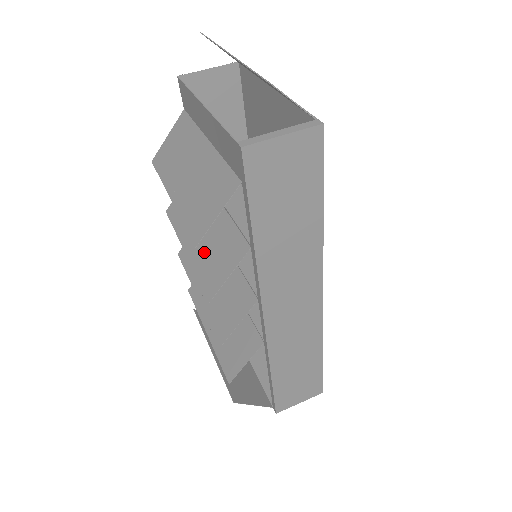
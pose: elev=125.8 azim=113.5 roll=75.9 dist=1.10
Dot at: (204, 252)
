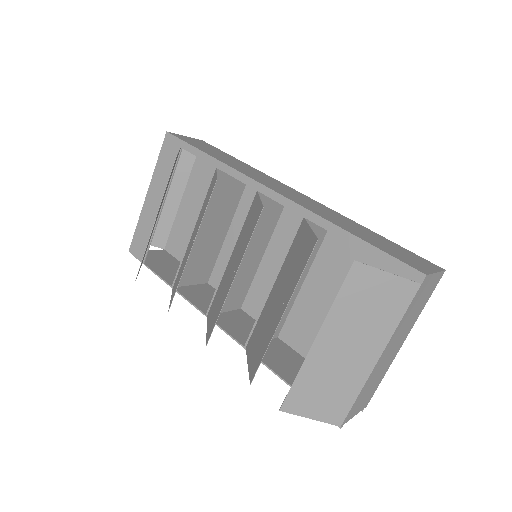
Dot at: (200, 219)
